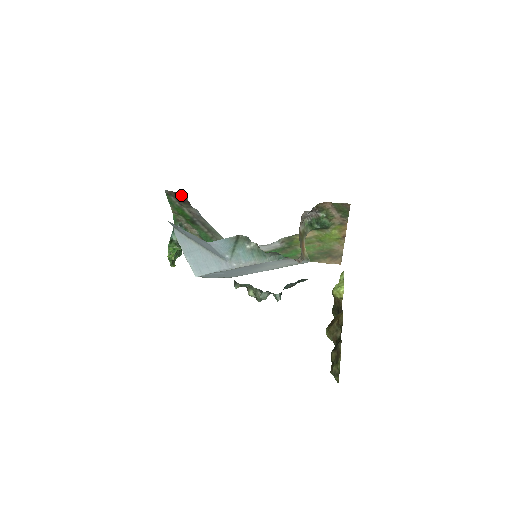
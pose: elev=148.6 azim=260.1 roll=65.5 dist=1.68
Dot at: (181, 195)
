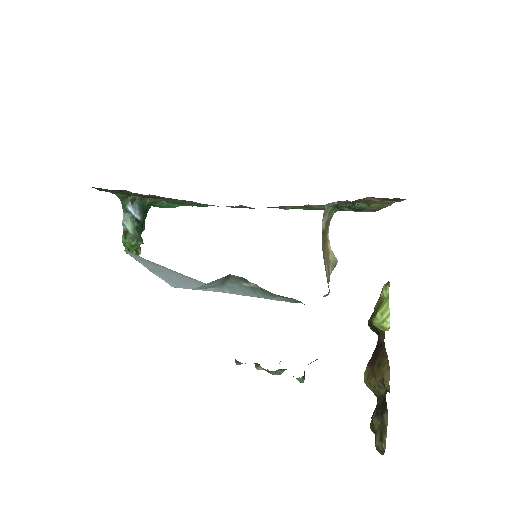
Dot at: (120, 190)
